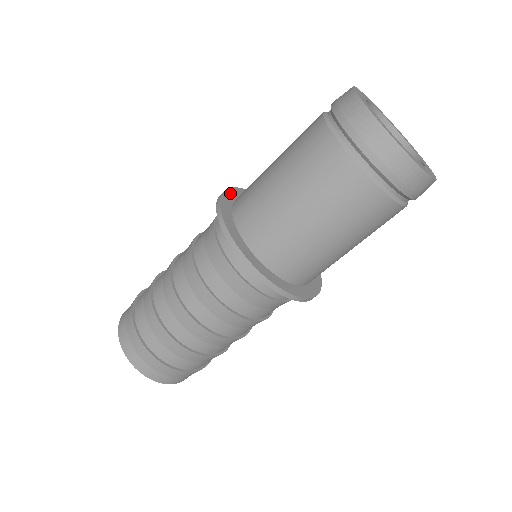
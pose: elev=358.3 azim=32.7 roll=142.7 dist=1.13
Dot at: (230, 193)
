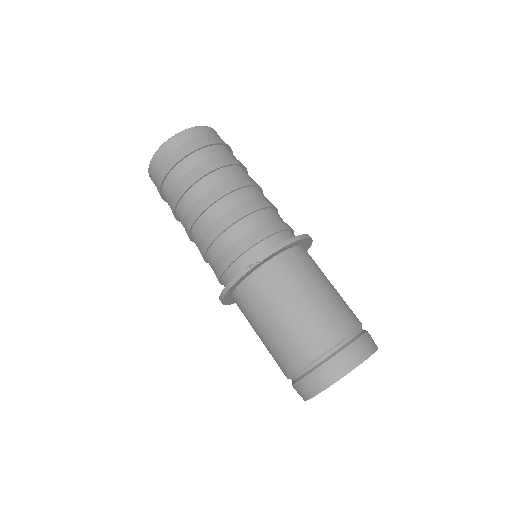
Dot at: (262, 262)
